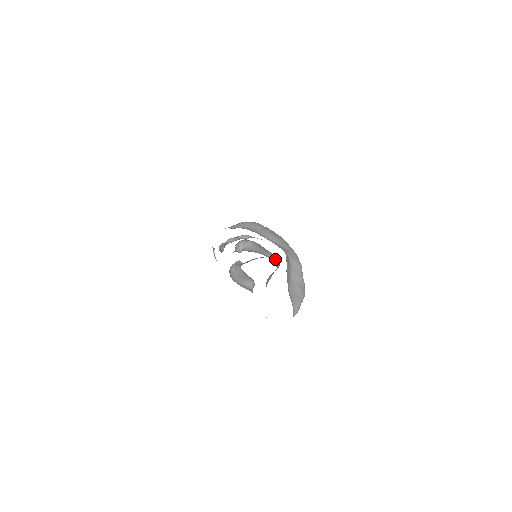
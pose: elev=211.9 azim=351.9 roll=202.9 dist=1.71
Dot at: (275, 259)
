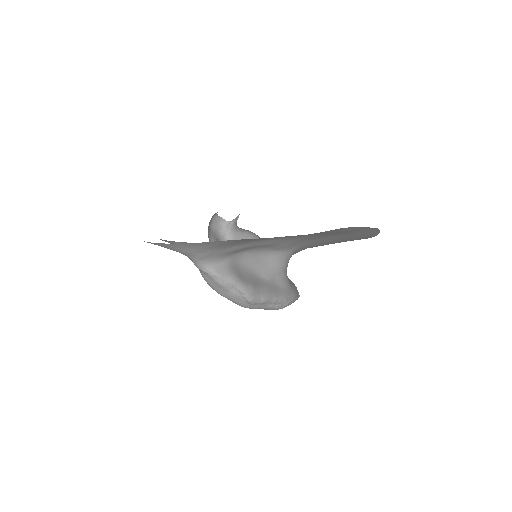
Dot at: occluded
